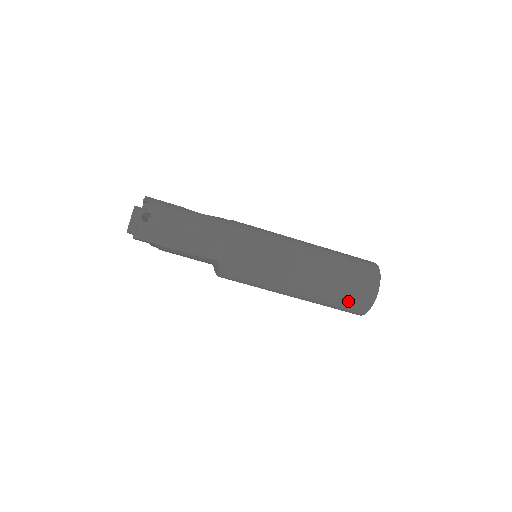
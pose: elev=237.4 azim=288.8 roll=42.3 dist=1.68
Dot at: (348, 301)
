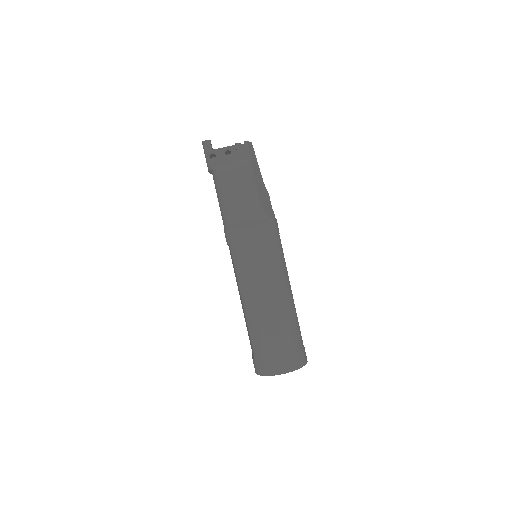
Dot at: (298, 343)
